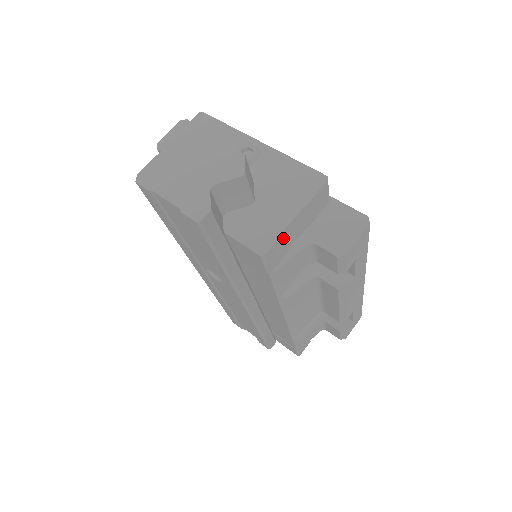
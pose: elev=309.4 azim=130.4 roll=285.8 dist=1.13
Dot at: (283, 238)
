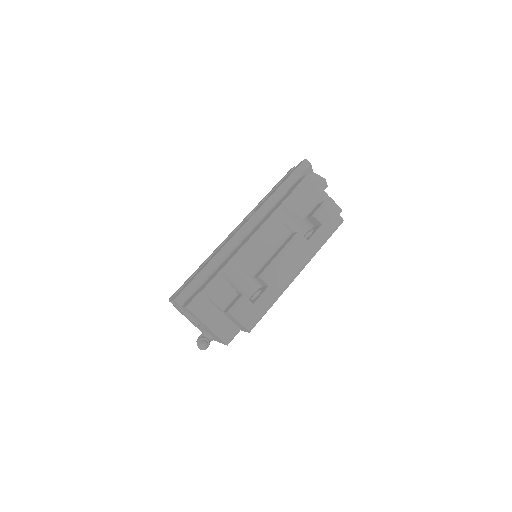
Dot at: (316, 187)
